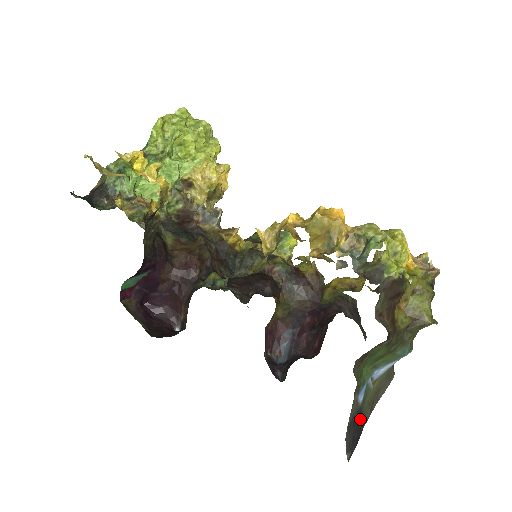
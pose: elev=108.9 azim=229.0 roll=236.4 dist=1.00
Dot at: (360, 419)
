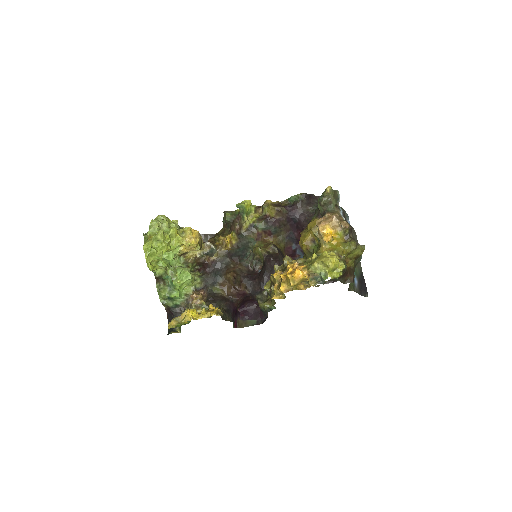
Dot at: (360, 279)
